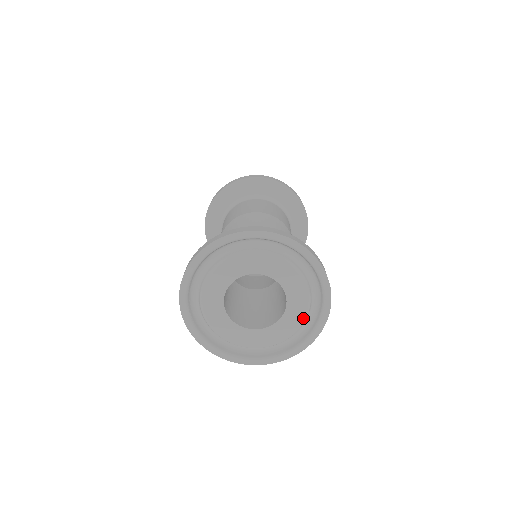
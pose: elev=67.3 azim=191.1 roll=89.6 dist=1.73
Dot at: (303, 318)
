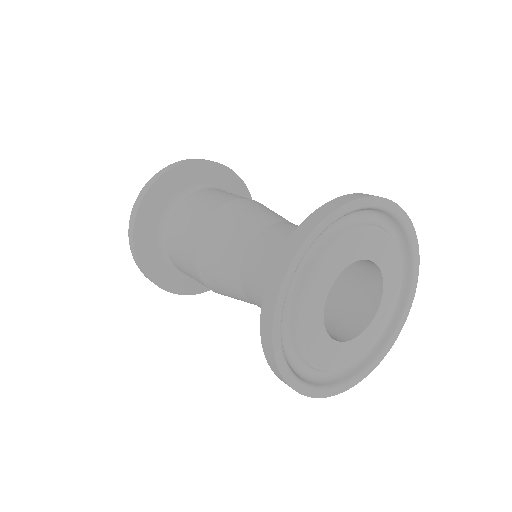
Dot at: (400, 272)
